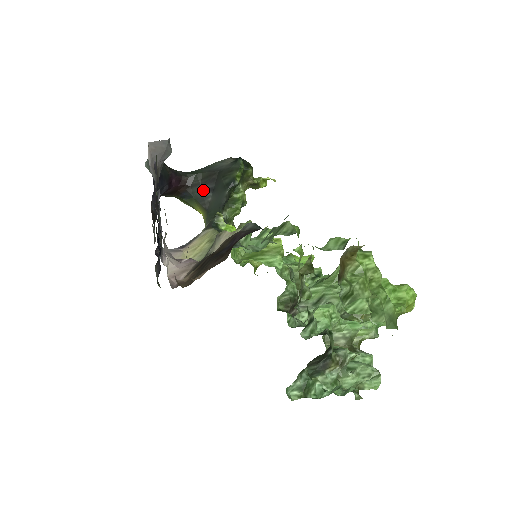
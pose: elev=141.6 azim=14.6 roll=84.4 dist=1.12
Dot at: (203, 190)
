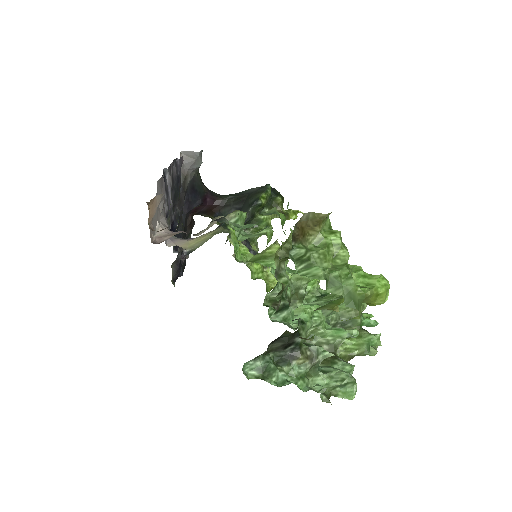
Dot at: (232, 210)
